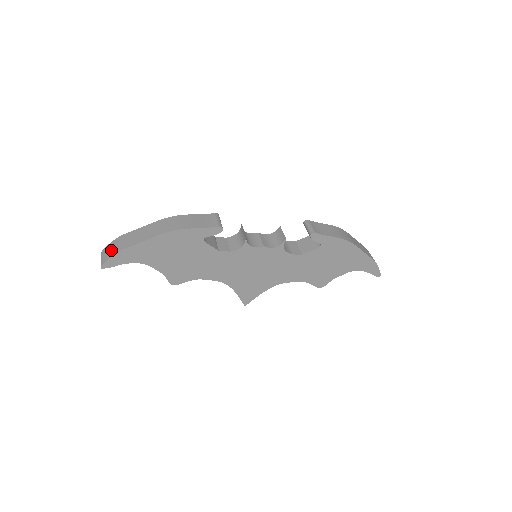
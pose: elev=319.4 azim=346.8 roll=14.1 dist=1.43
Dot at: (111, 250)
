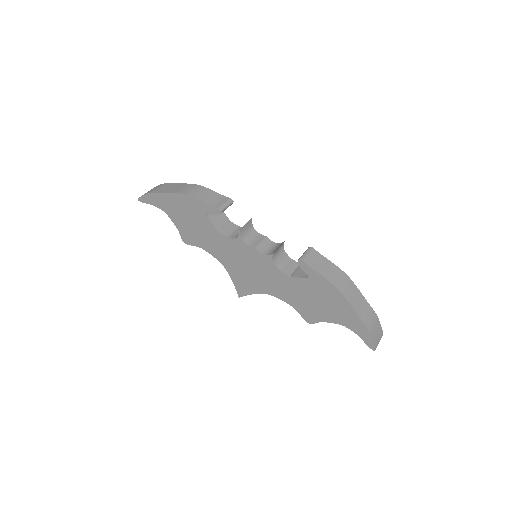
Dot at: (150, 190)
